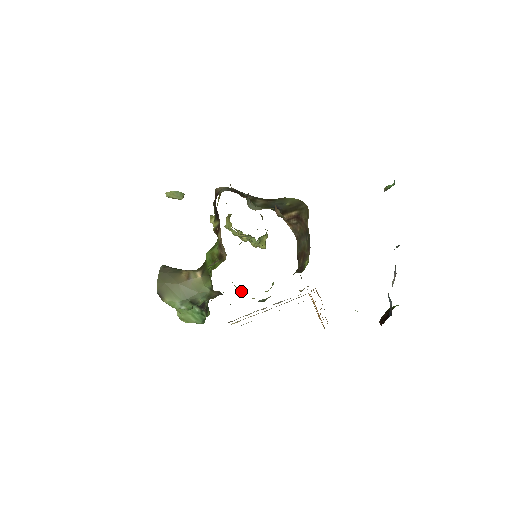
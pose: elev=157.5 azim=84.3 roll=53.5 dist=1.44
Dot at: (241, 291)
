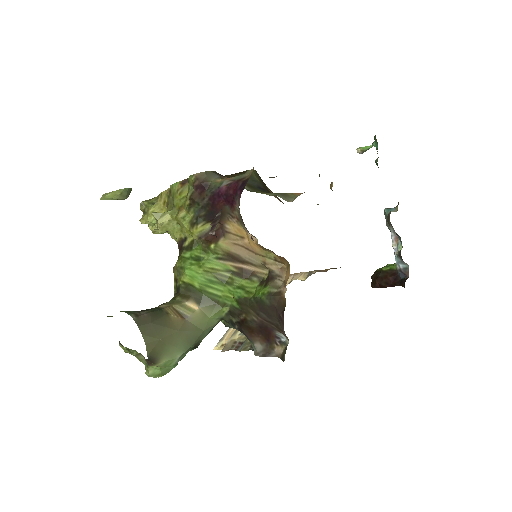
Dot at: occluded
